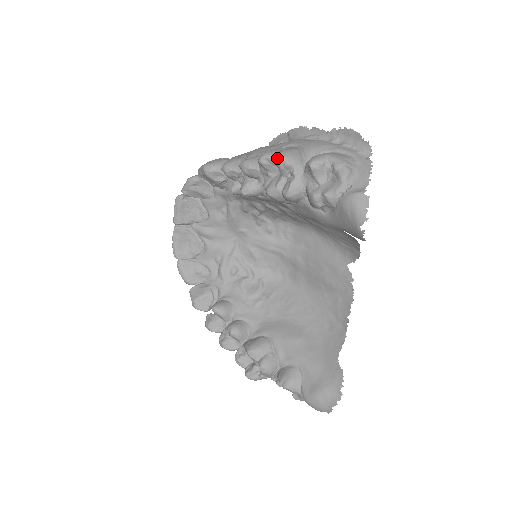
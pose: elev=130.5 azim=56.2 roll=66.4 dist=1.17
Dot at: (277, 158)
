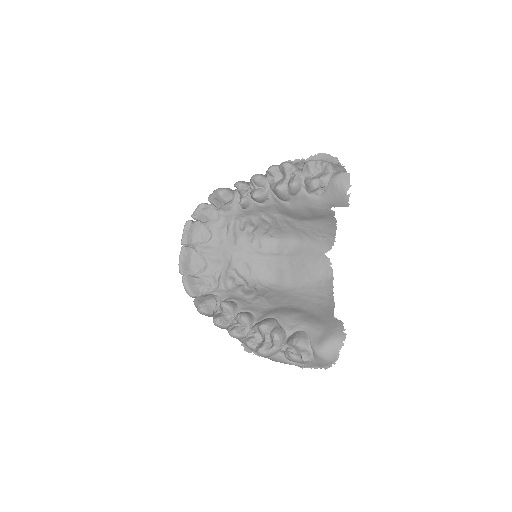
Dot at: (284, 163)
